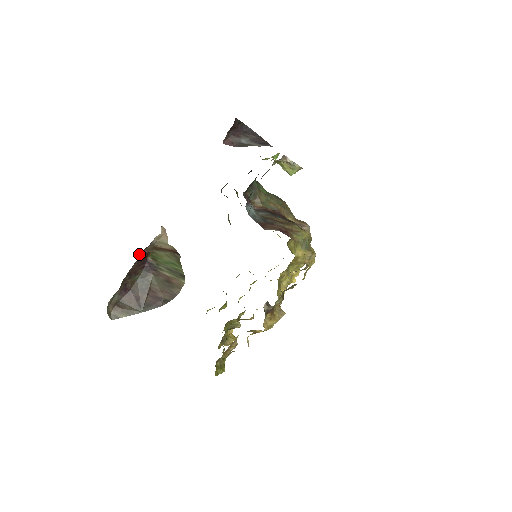
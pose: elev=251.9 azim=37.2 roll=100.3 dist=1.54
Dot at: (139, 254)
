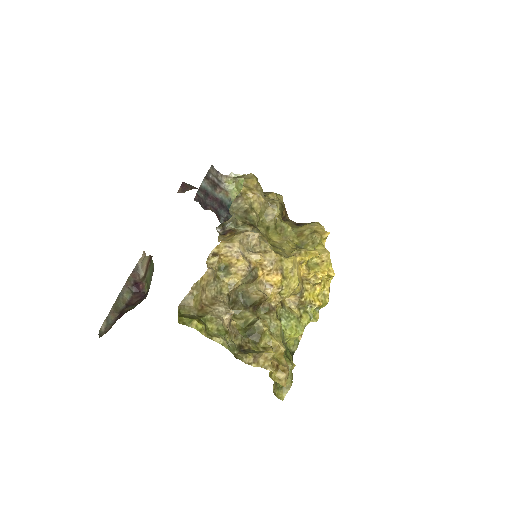
Dot at: (130, 281)
